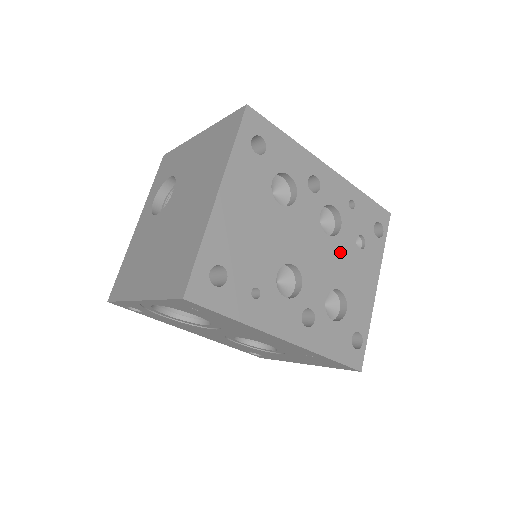
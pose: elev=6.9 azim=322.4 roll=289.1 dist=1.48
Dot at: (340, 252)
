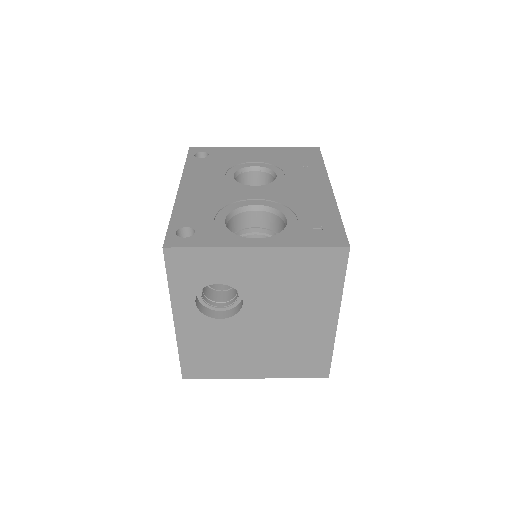
Dot at: occluded
